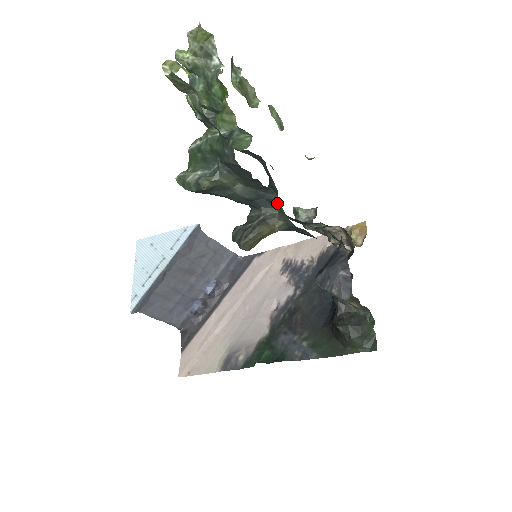
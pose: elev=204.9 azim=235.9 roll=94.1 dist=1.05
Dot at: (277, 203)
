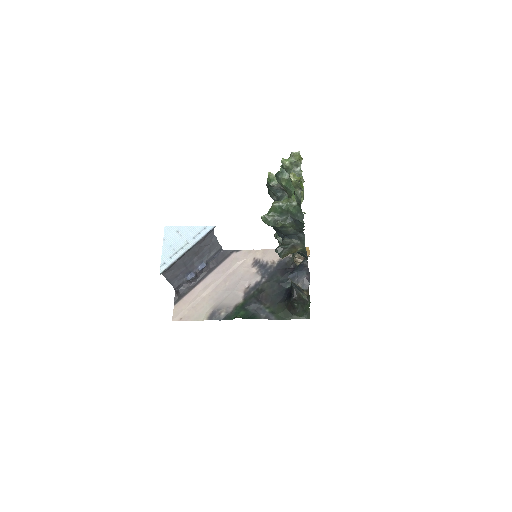
Dot at: (303, 239)
